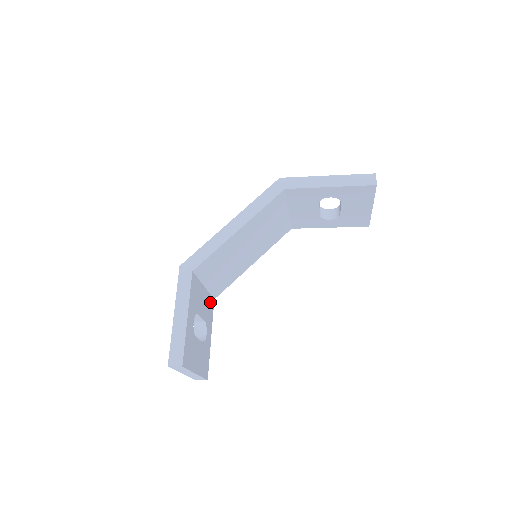
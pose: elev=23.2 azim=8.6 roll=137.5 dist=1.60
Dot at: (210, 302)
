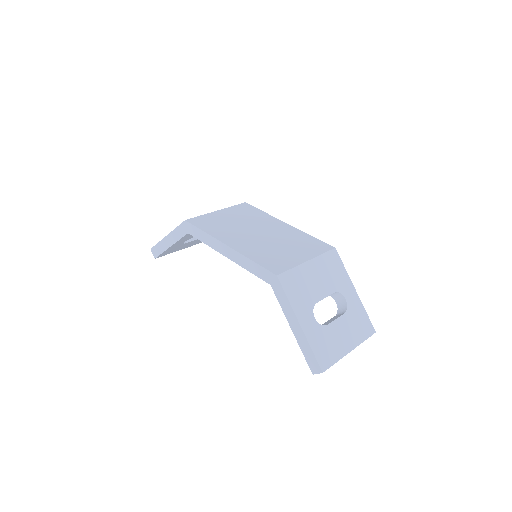
Dot at: occluded
